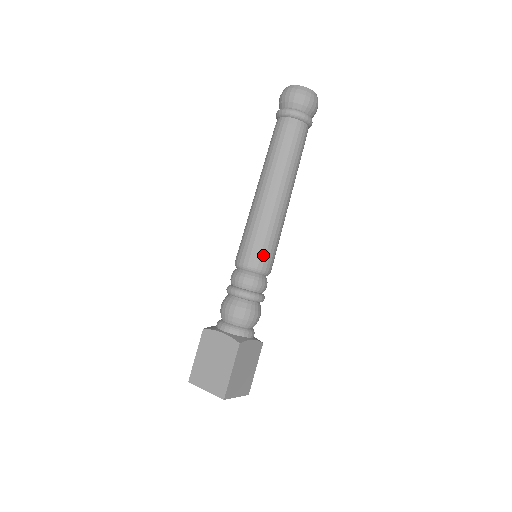
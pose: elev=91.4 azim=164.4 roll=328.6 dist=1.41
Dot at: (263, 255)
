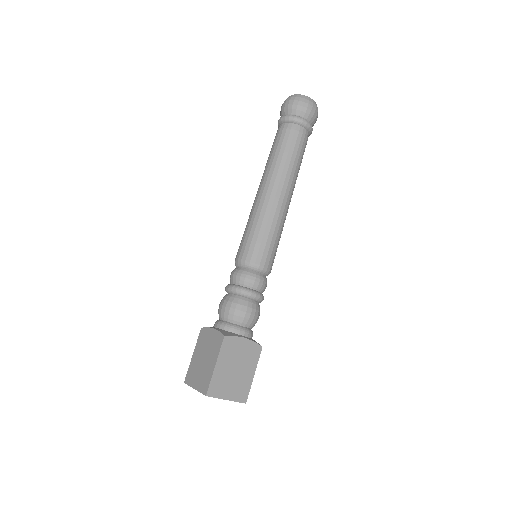
Dot at: (256, 250)
